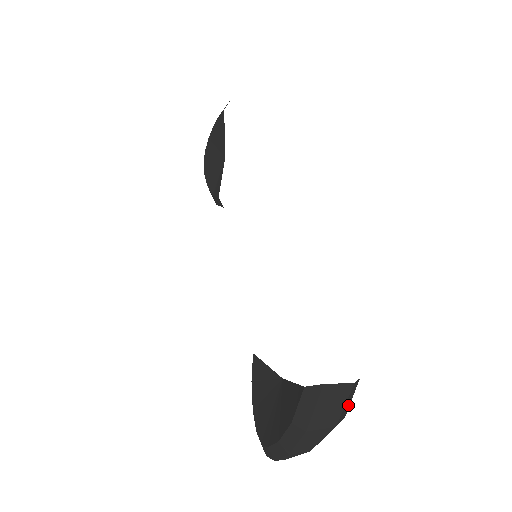
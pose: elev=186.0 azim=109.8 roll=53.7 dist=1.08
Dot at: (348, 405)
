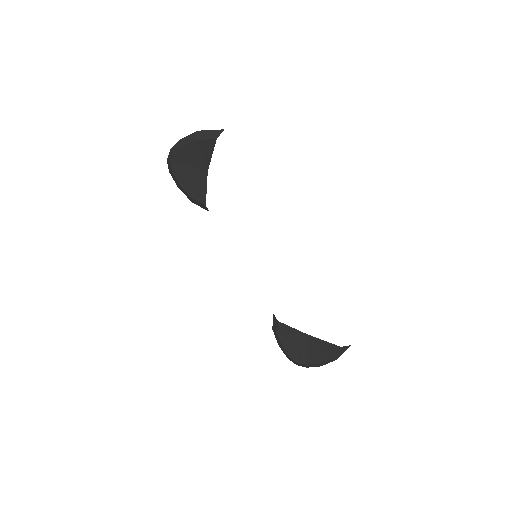
Dot at: occluded
